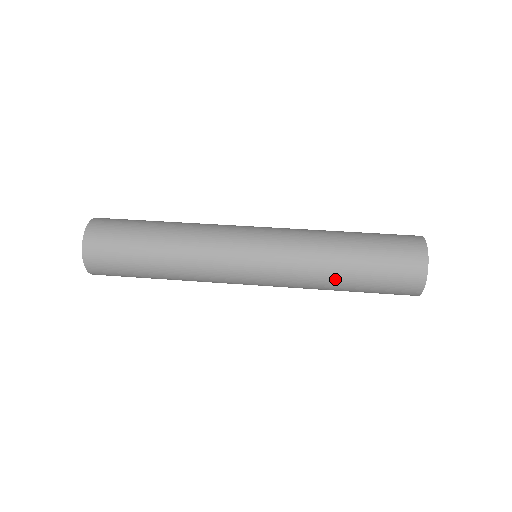
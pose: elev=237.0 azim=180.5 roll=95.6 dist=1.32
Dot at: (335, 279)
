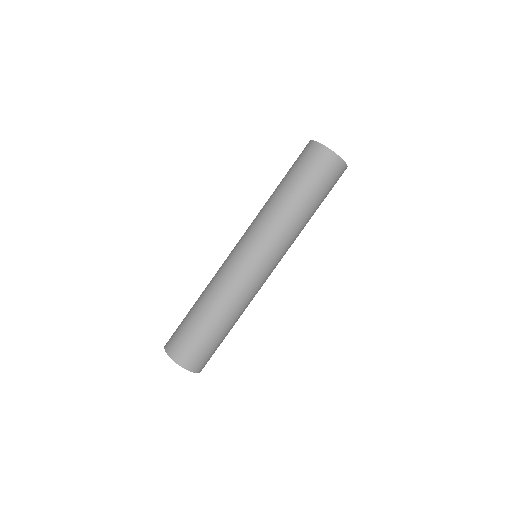
Dot at: (307, 218)
